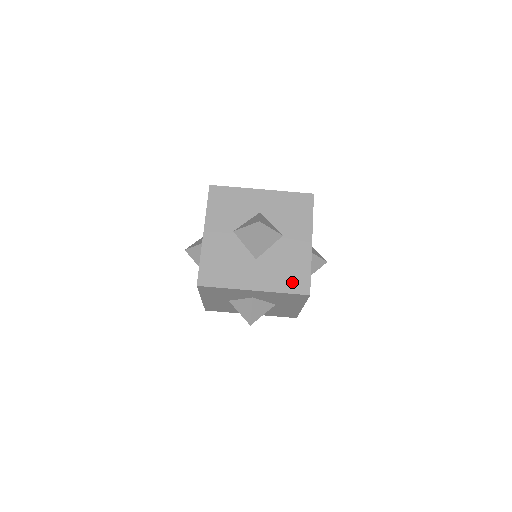
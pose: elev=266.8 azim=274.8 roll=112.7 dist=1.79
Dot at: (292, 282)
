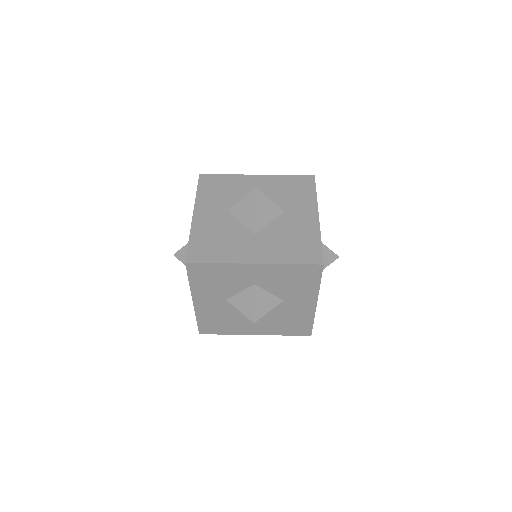
Dot at: occluded
